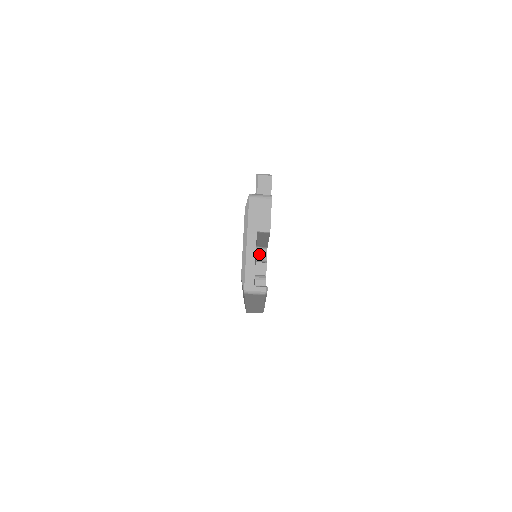
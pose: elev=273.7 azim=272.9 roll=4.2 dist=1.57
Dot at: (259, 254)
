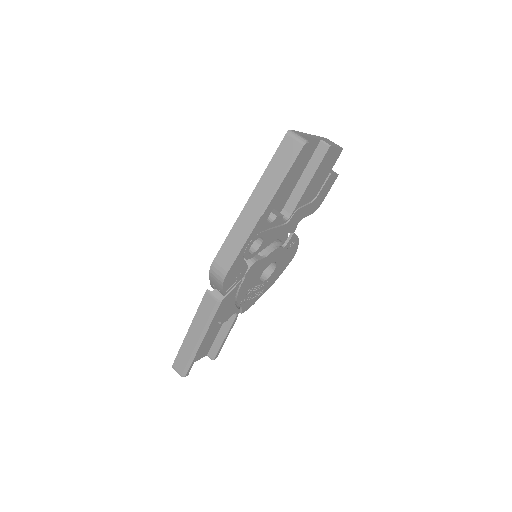
Dot at: occluded
